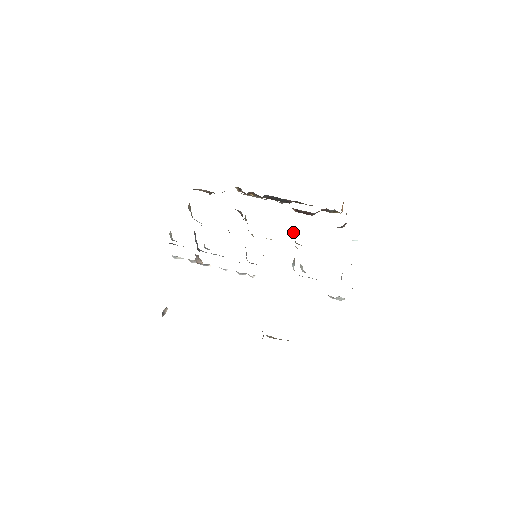
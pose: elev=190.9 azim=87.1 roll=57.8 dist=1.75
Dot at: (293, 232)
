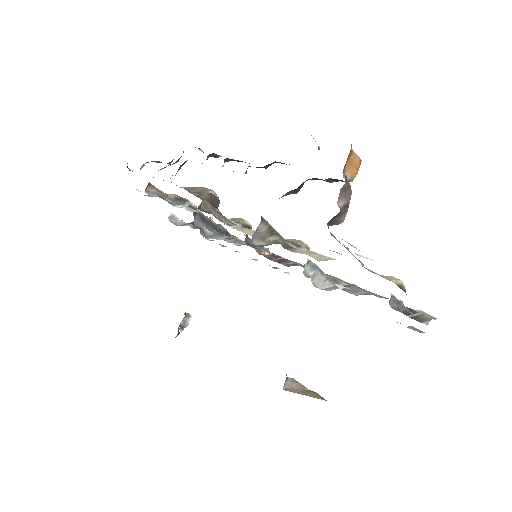
Dot at: (260, 234)
